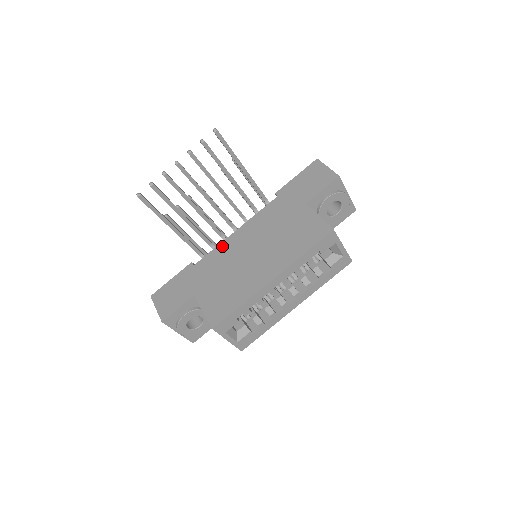
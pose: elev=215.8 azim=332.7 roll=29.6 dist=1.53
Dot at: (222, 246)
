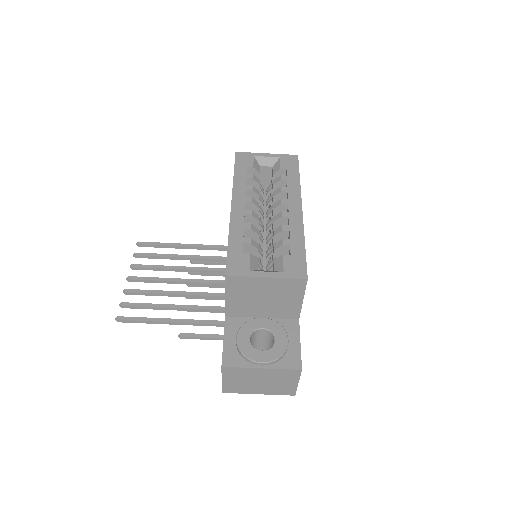
Dot at: occluded
